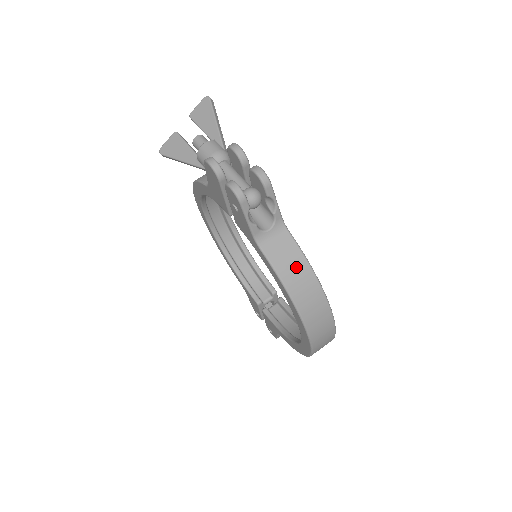
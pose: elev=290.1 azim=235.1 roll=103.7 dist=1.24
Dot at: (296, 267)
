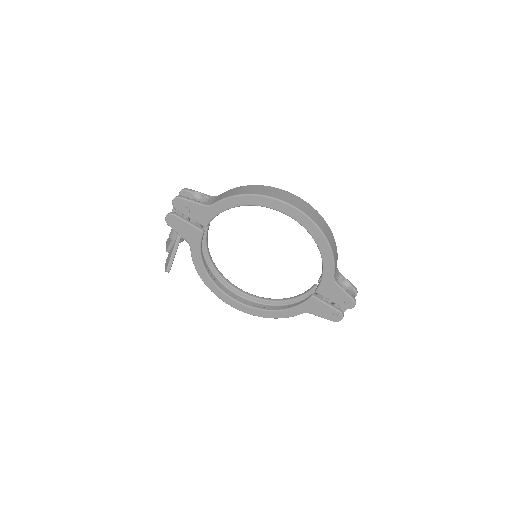
Dot at: (232, 191)
